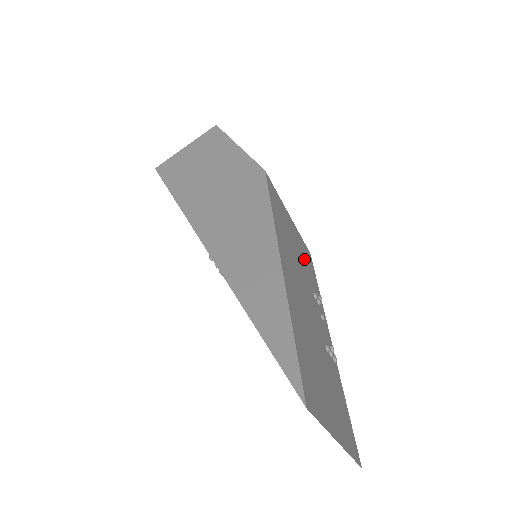
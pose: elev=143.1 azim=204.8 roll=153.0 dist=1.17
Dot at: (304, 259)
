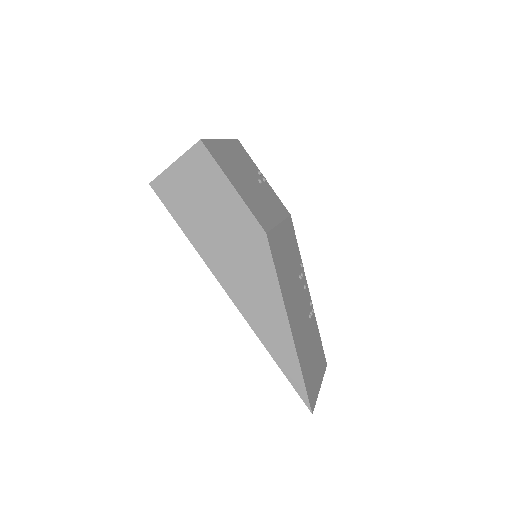
Dot at: (291, 250)
